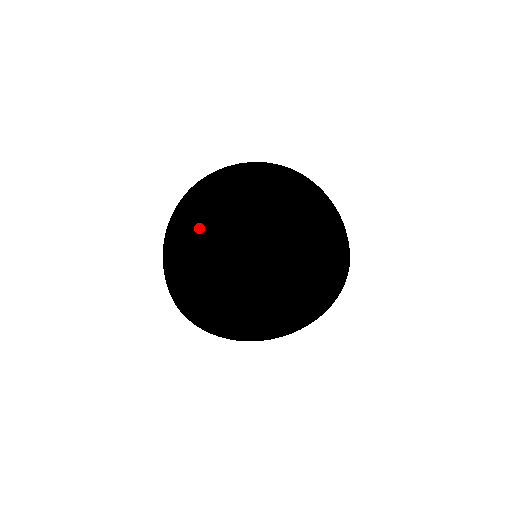
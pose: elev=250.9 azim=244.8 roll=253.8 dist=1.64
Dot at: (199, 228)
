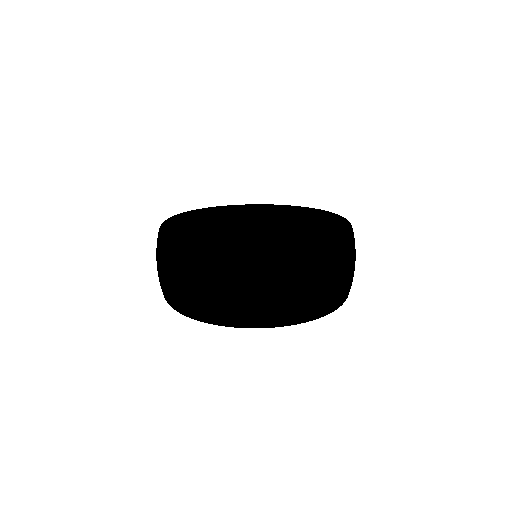
Dot at: occluded
